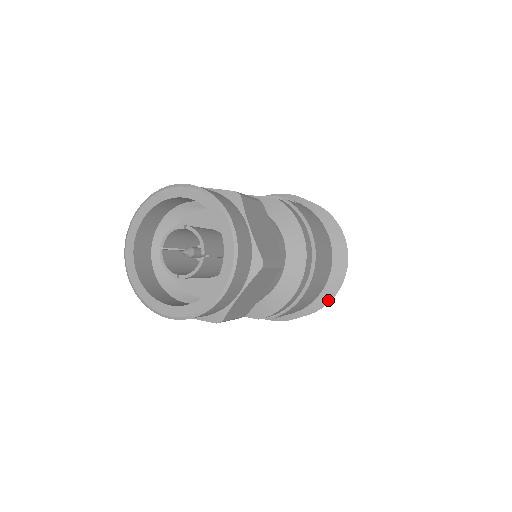
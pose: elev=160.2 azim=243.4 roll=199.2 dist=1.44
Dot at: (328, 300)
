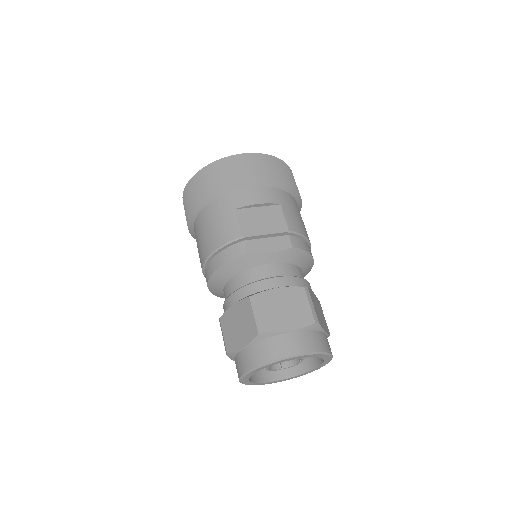
Dot at: occluded
